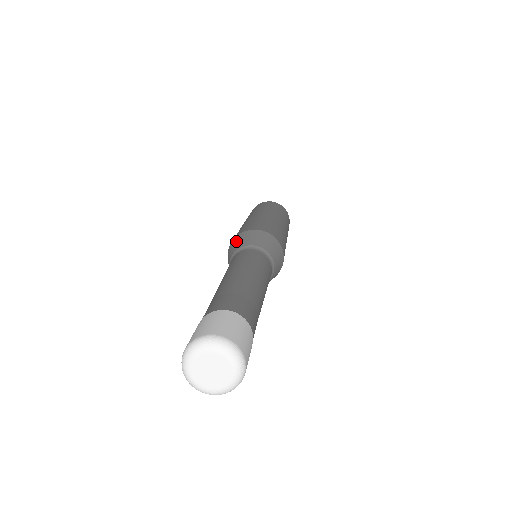
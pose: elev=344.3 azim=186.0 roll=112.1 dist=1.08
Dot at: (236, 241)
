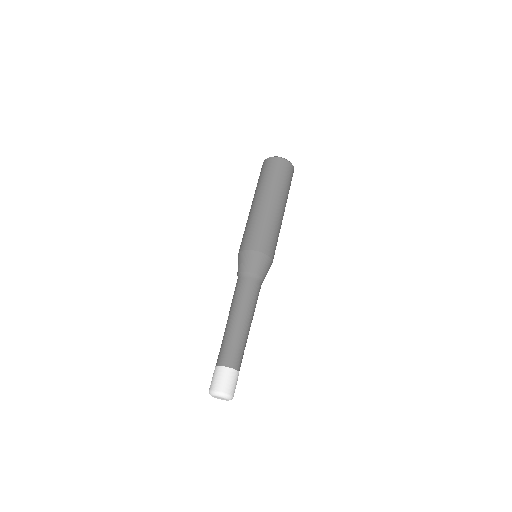
Dot at: (257, 260)
